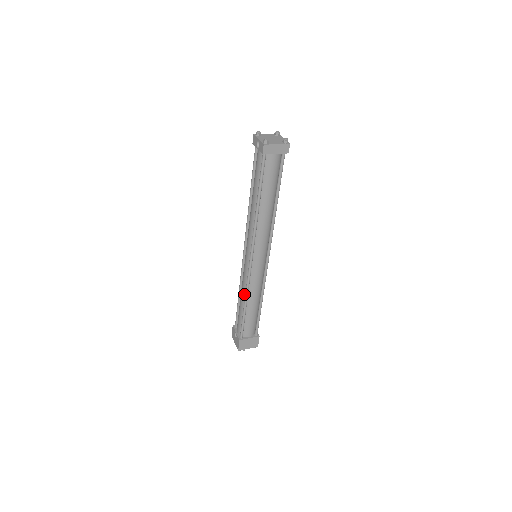
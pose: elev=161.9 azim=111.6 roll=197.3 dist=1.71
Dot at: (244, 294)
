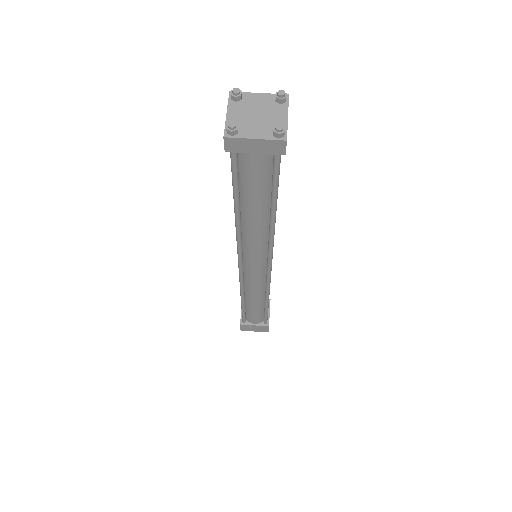
Dot at: occluded
